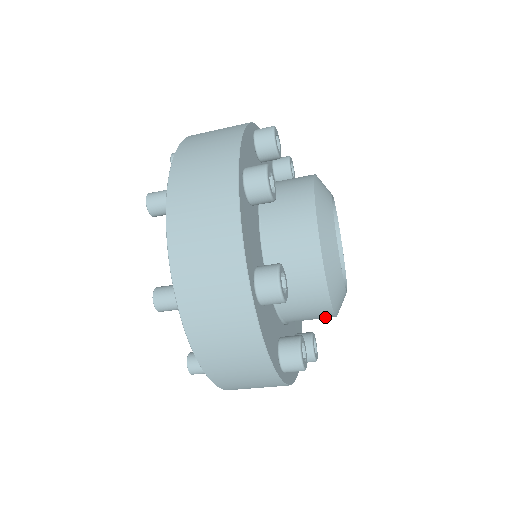
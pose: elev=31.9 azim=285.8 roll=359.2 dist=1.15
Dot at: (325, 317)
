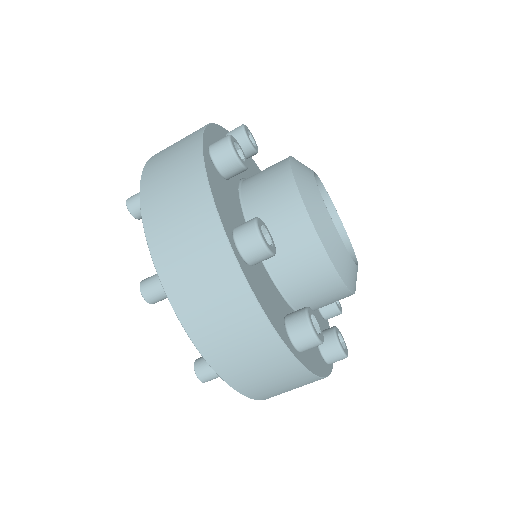
Dot at: occluded
